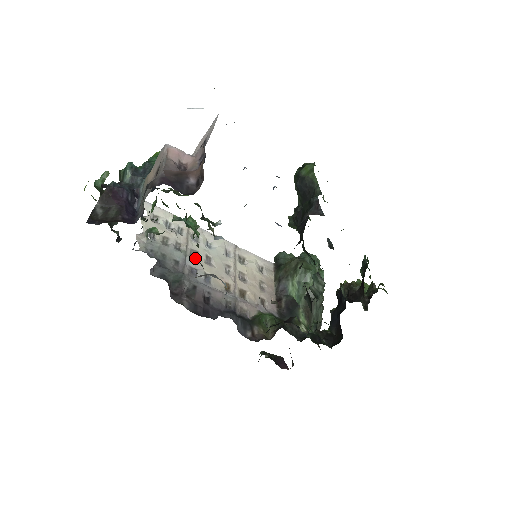
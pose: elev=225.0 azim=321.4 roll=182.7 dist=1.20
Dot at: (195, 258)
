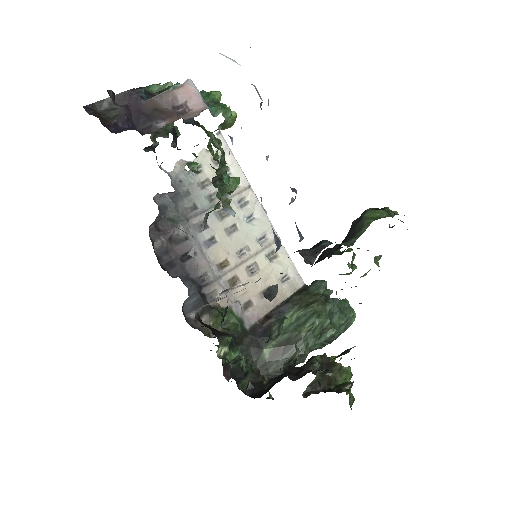
Dot at: (219, 217)
